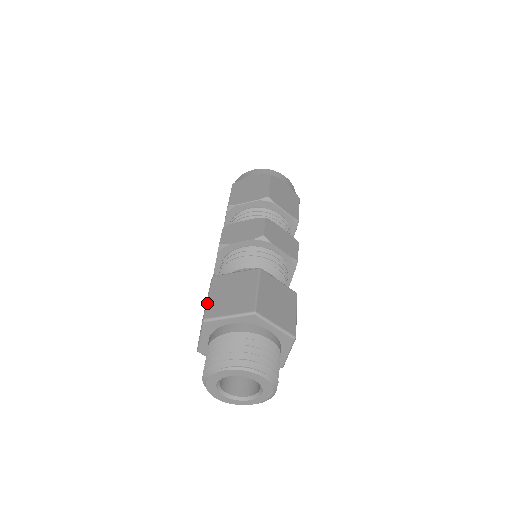
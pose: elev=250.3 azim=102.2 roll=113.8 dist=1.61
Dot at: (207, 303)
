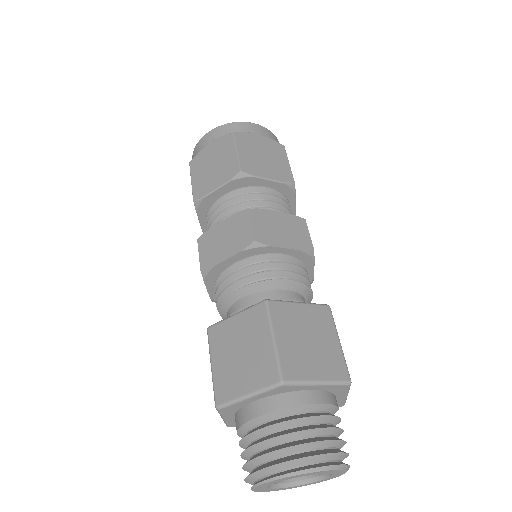
Dot at: (213, 377)
